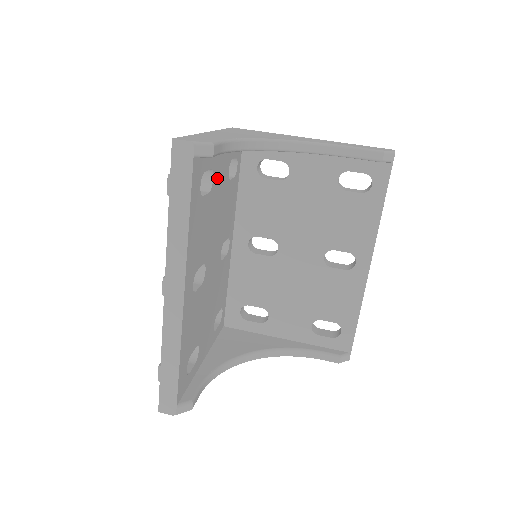
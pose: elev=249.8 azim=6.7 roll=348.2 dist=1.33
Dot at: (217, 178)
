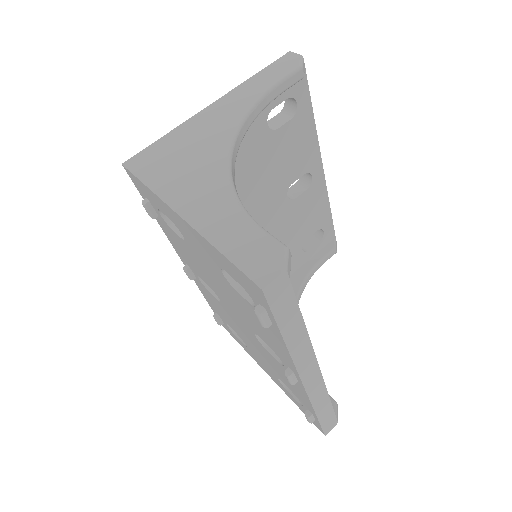
Dot at: occluded
